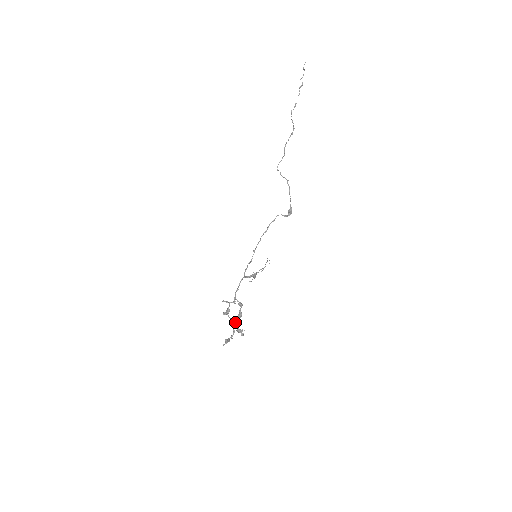
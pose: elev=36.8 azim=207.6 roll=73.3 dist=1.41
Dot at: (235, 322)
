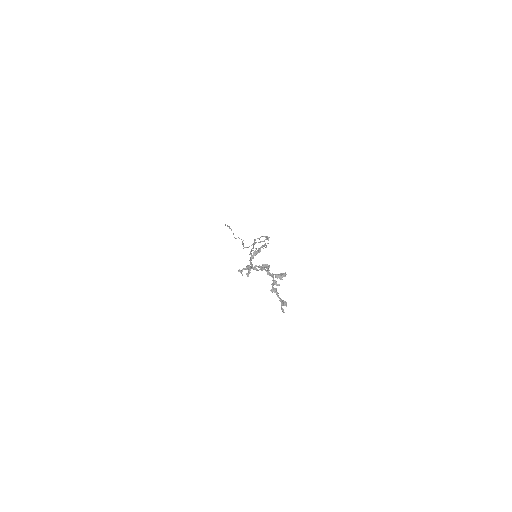
Dot at: (267, 273)
